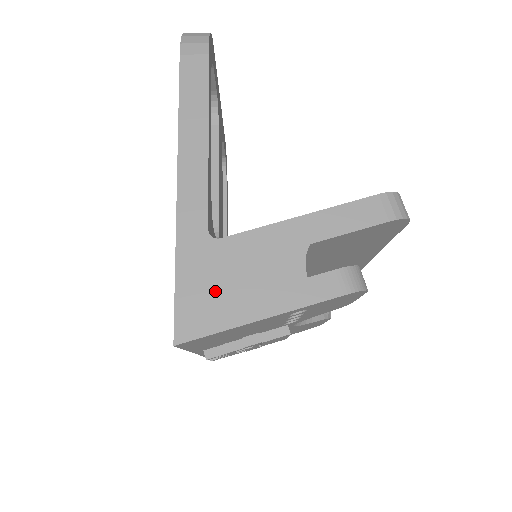
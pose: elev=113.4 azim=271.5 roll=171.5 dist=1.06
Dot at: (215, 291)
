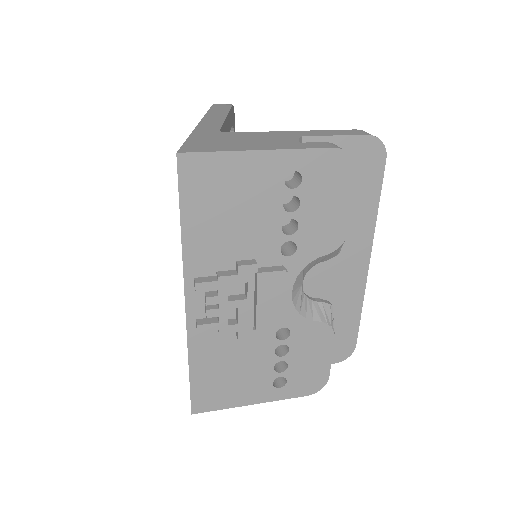
Dot at: (220, 142)
